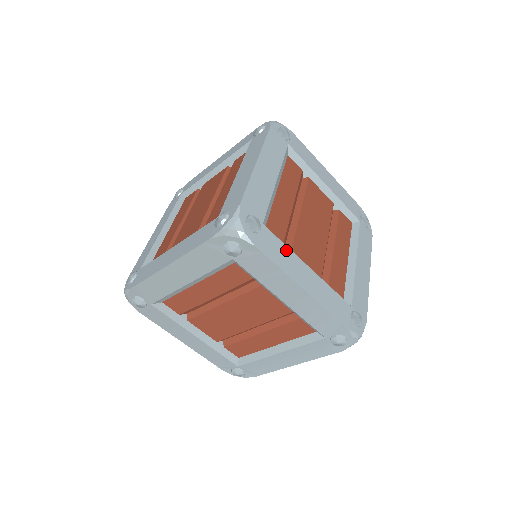
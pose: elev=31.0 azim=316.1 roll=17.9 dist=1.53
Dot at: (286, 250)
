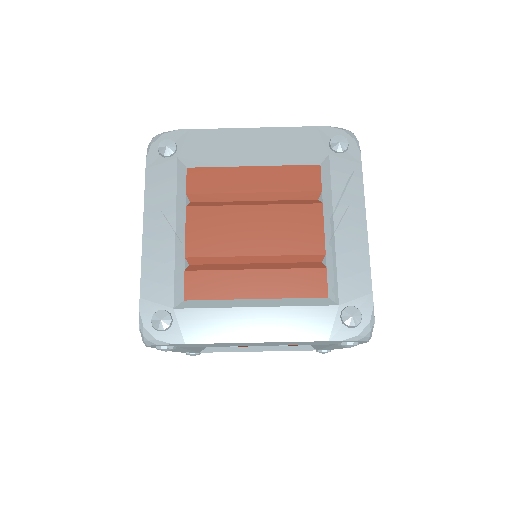
Dot at: occluded
